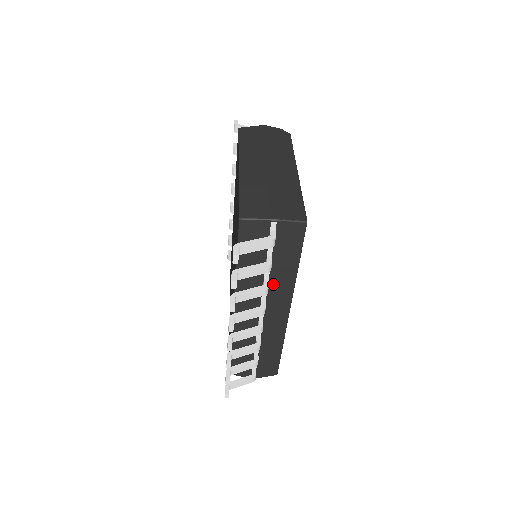
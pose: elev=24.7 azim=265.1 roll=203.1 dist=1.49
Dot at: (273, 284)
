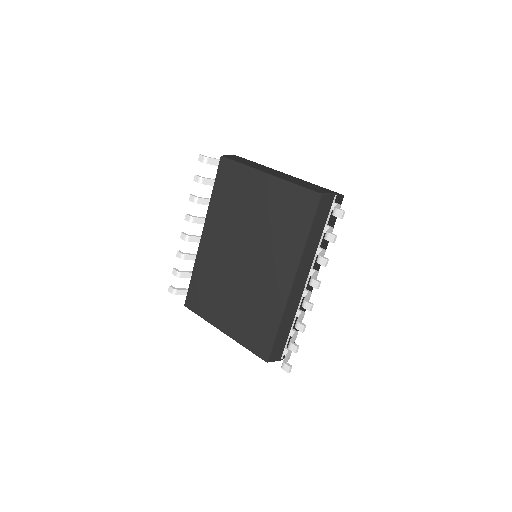
Dot at: occluded
